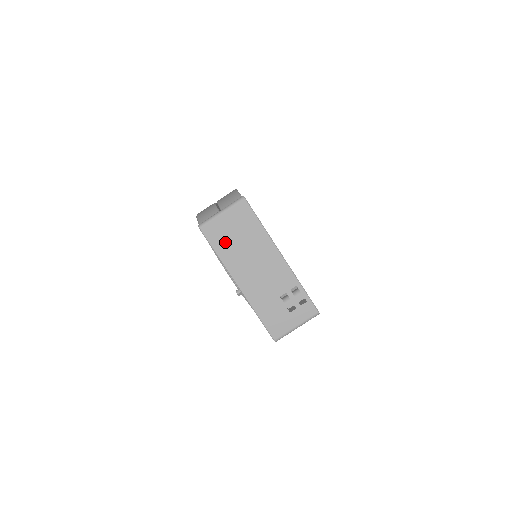
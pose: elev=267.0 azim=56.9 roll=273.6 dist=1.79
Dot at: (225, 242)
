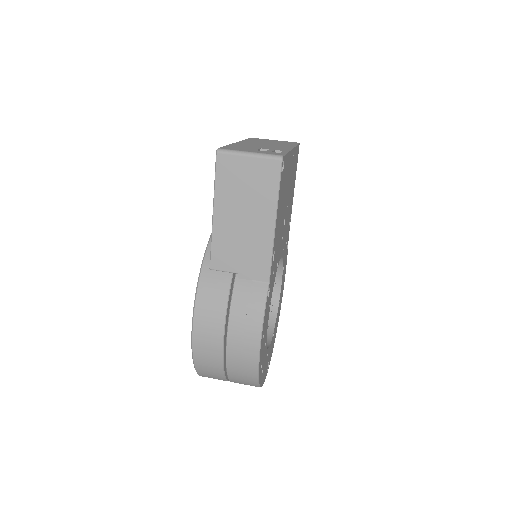
Dot at: (259, 140)
